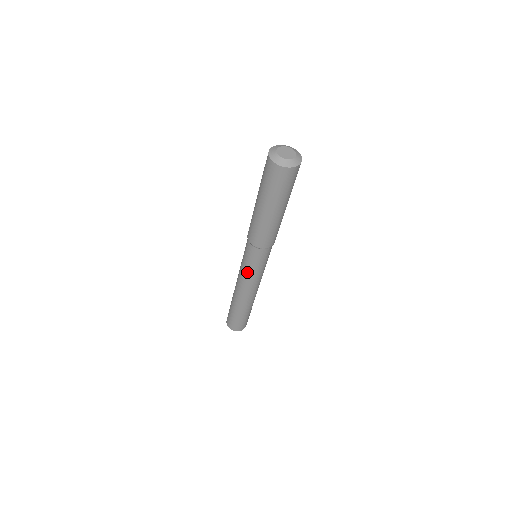
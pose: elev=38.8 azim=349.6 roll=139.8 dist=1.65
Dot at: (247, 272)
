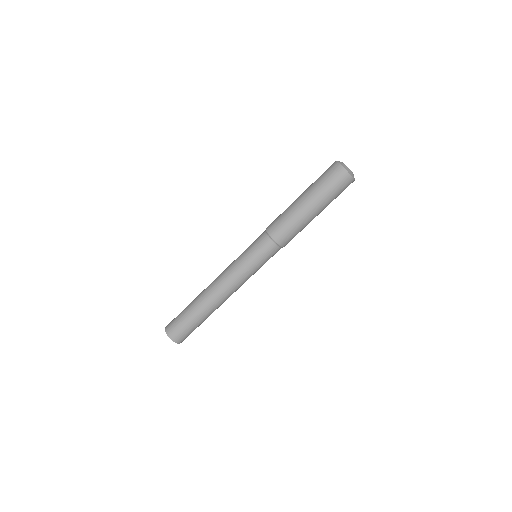
Dot at: (246, 268)
